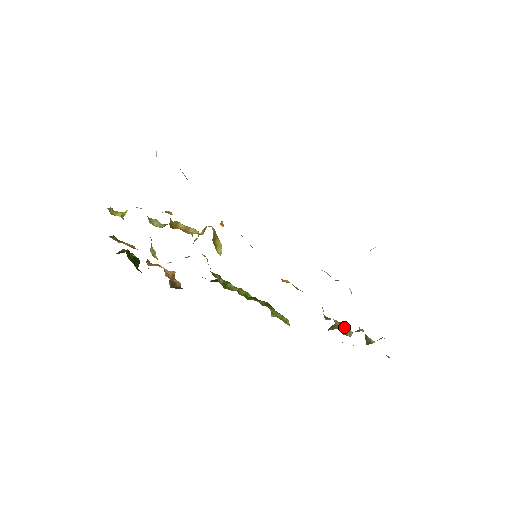
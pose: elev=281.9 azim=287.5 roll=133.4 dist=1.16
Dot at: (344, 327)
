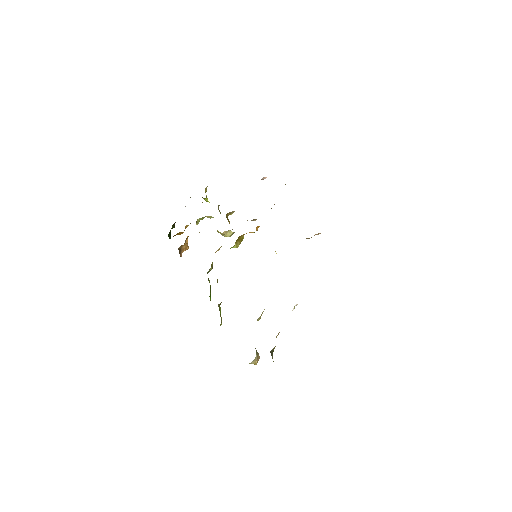
Dot at: occluded
